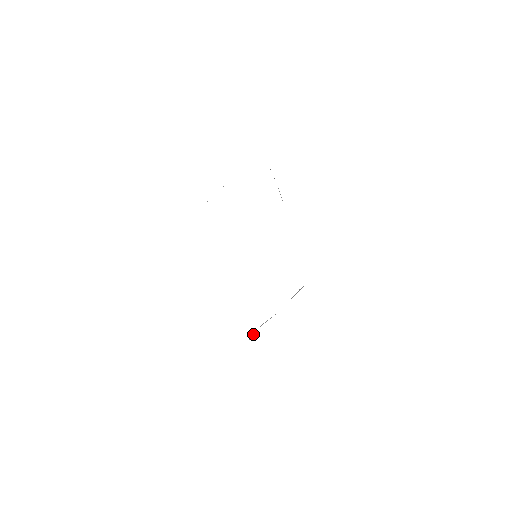
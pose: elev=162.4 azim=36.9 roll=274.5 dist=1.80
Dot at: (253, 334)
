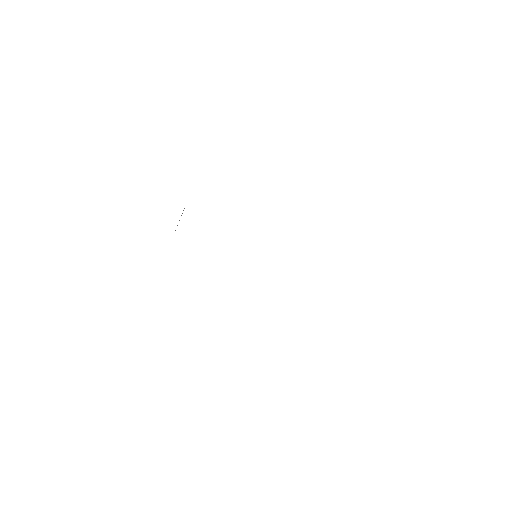
Dot at: occluded
